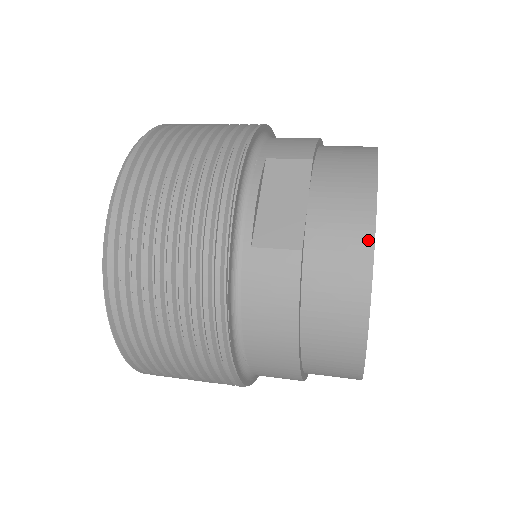
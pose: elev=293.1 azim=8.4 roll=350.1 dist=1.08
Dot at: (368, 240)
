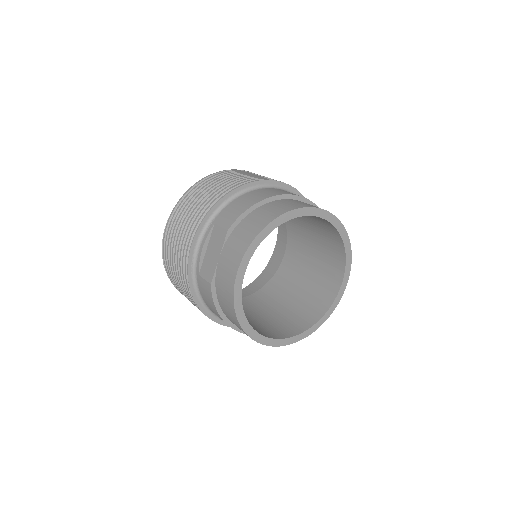
Dot at: (232, 288)
